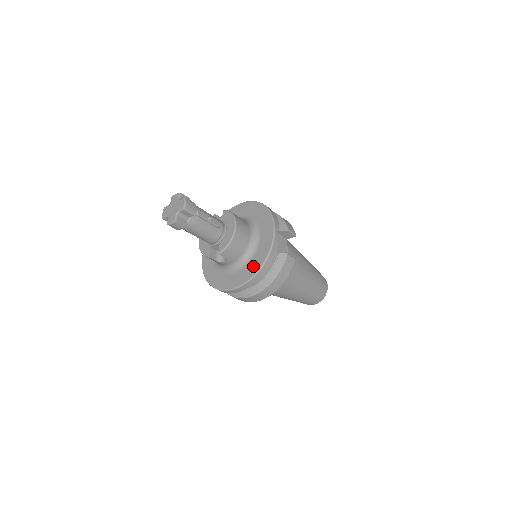
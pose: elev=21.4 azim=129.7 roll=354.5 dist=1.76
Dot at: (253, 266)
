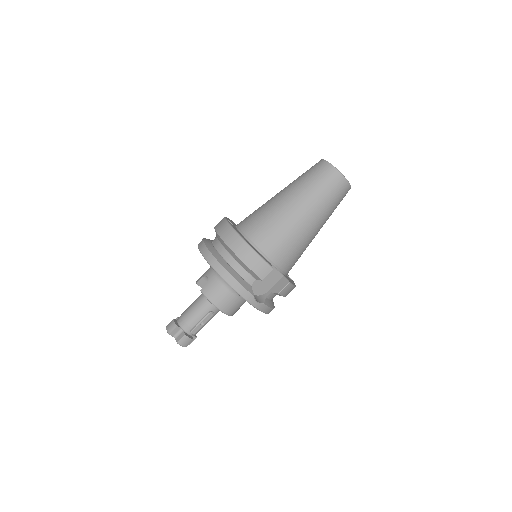
Dot at: occluded
